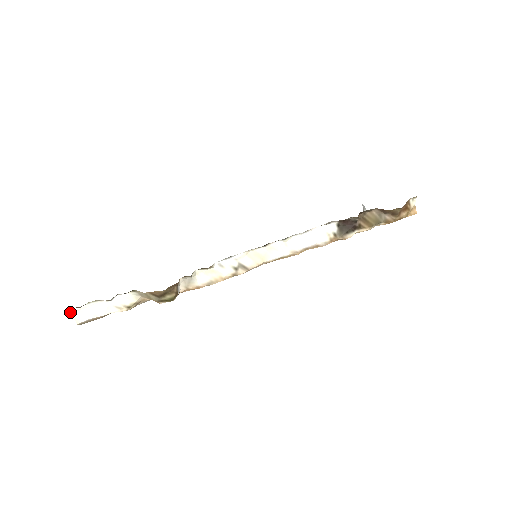
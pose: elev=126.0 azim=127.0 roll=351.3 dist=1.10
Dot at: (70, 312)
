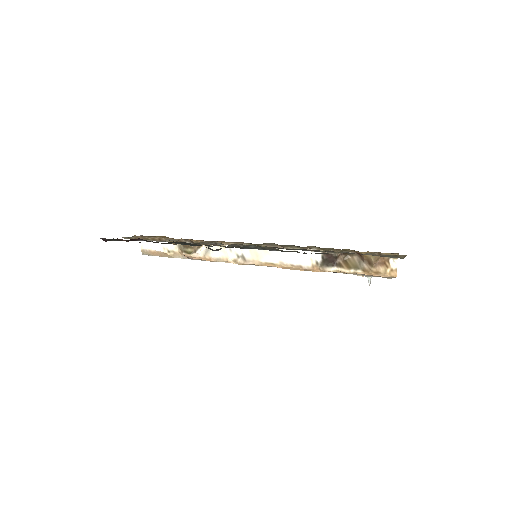
Dot at: occluded
